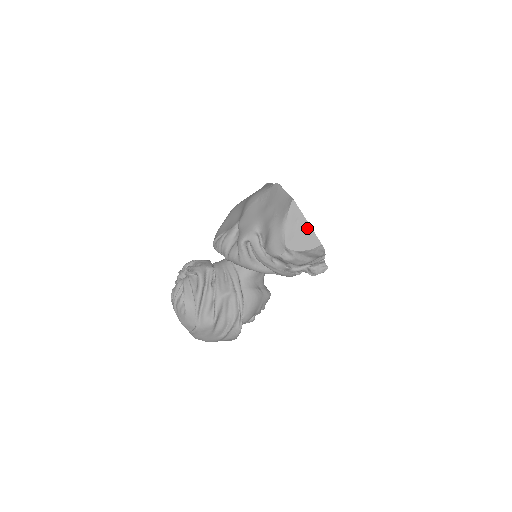
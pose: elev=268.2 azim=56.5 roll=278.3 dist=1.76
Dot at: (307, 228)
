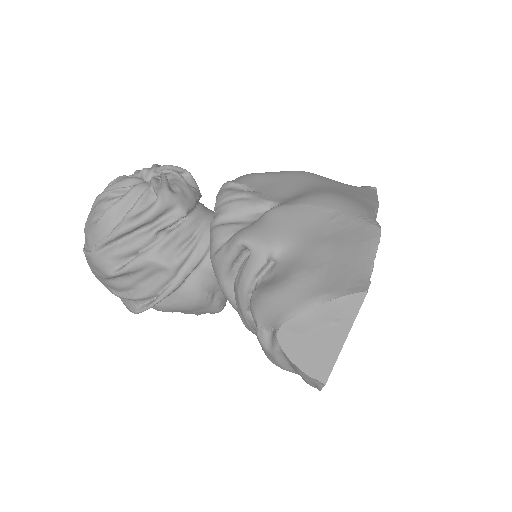
Dot at: (334, 345)
